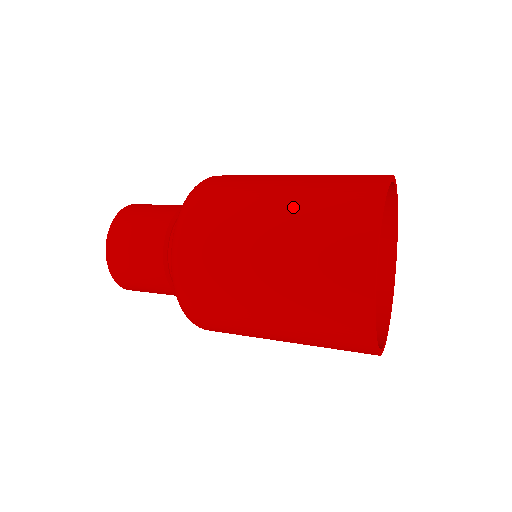
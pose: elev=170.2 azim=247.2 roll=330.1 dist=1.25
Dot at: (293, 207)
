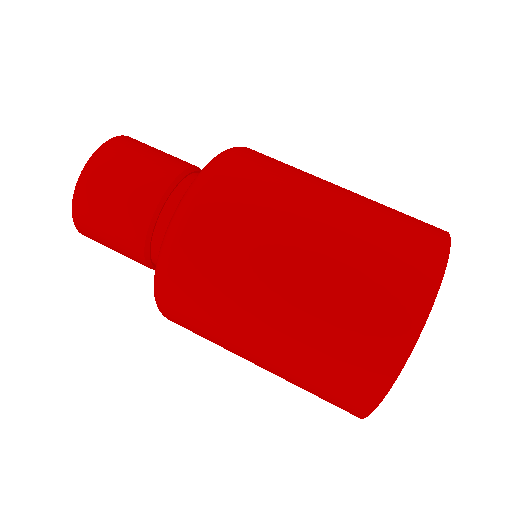
Dot at: (341, 231)
